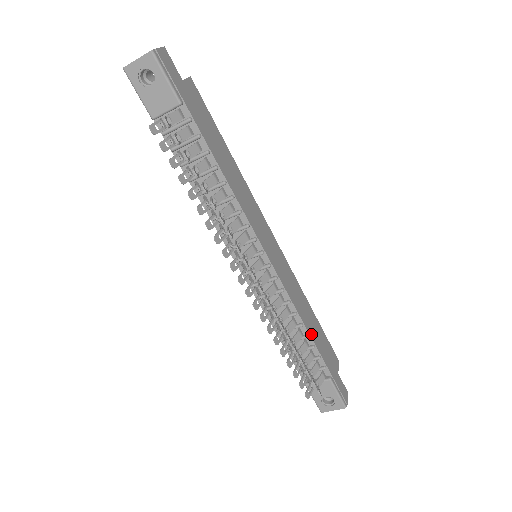
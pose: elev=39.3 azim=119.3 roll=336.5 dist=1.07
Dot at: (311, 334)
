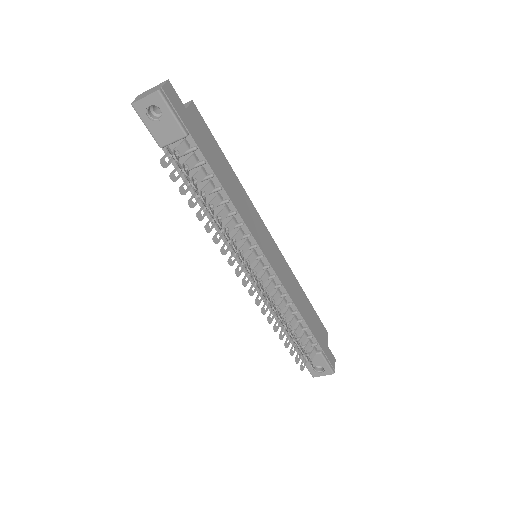
Dot at: (305, 318)
